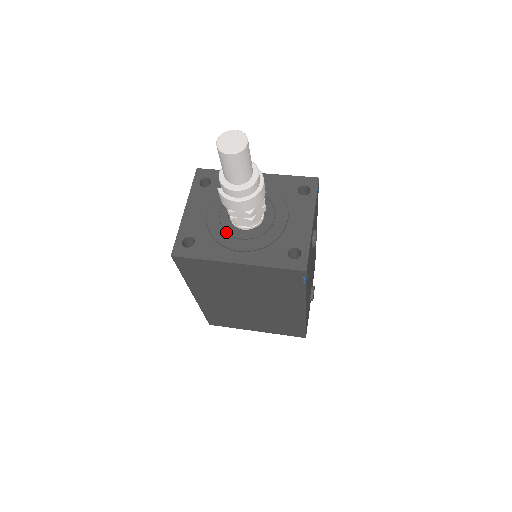
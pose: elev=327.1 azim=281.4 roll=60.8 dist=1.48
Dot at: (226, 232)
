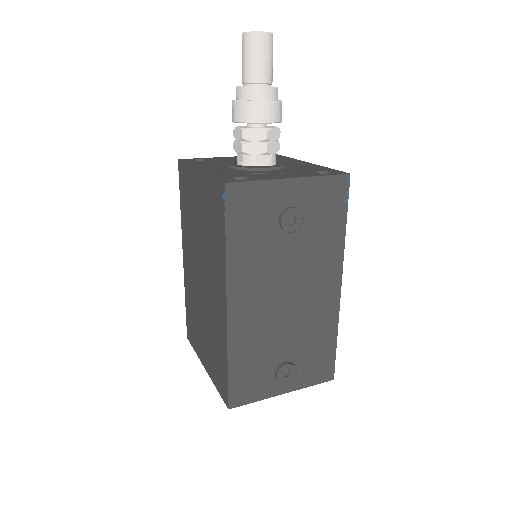
Dot at: occluded
